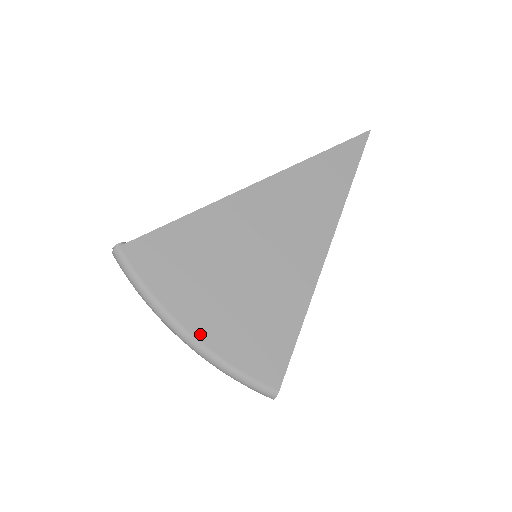
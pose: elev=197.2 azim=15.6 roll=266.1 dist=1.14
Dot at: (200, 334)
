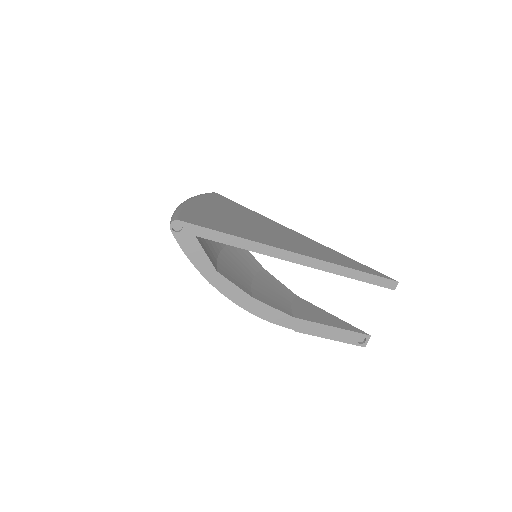
Dot at: (191, 203)
